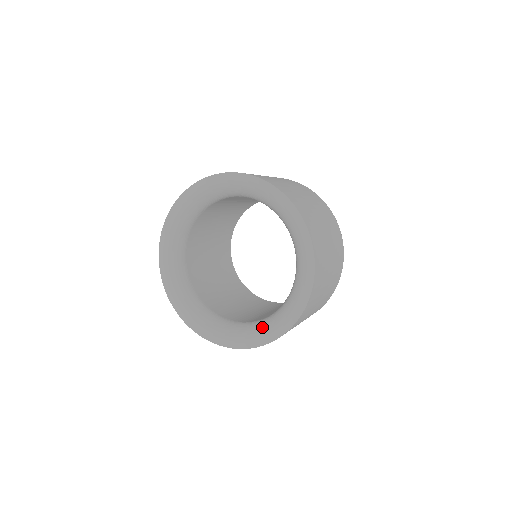
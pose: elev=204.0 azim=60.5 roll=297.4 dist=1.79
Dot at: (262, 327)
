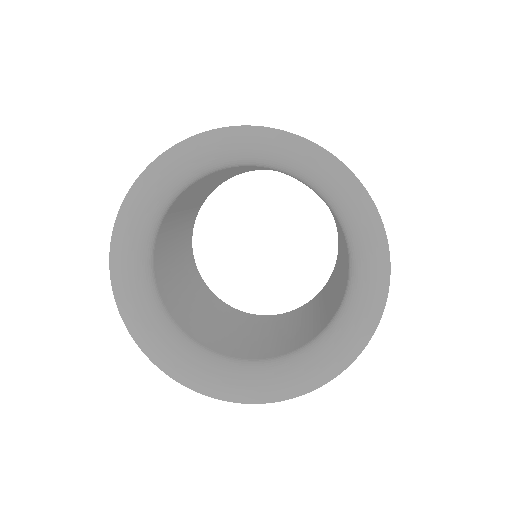
Dot at: (304, 364)
